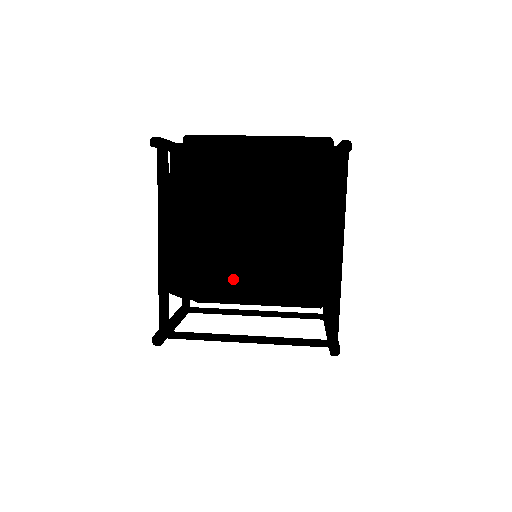
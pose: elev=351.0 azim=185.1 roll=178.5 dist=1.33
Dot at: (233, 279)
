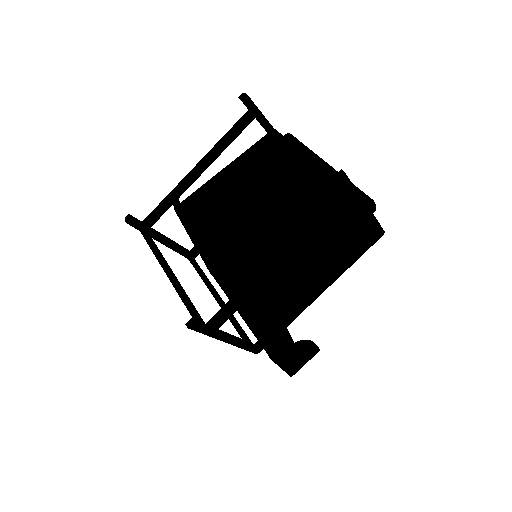
Dot at: (210, 235)
